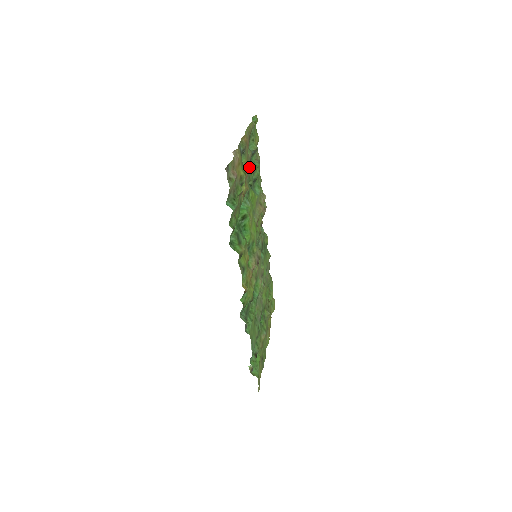
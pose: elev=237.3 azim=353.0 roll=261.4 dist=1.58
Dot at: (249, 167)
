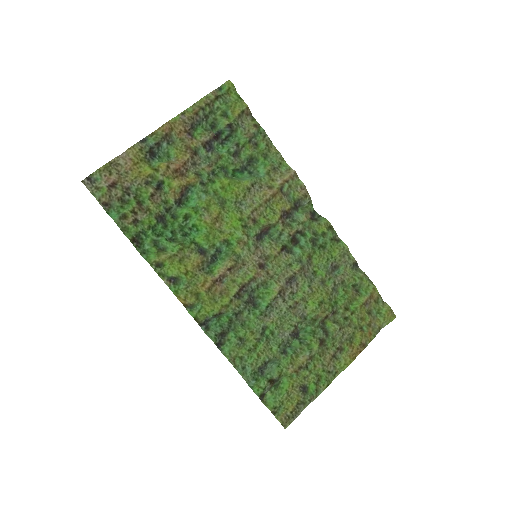
Dot at: (188, 156)
